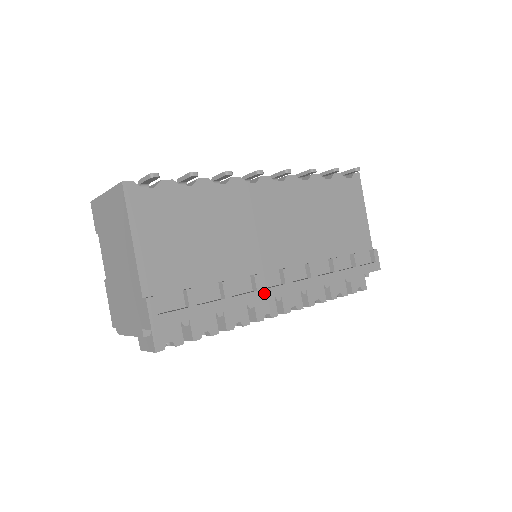
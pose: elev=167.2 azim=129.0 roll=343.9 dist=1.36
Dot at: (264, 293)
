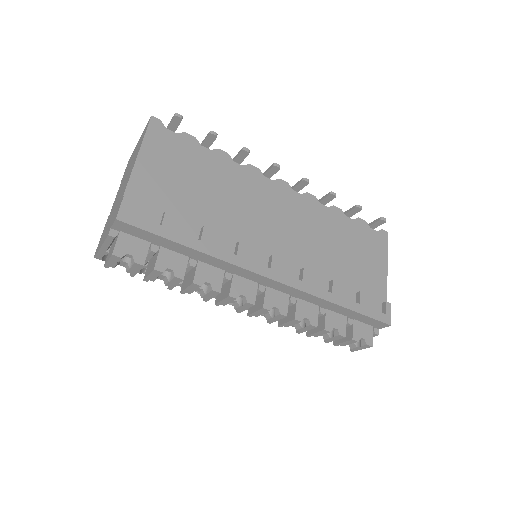
Dot at: (244, 262)
